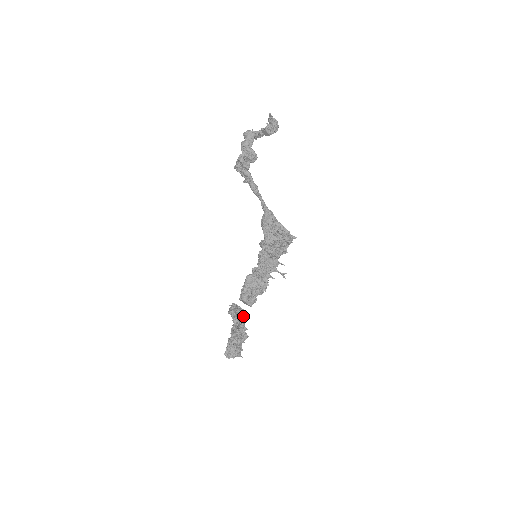
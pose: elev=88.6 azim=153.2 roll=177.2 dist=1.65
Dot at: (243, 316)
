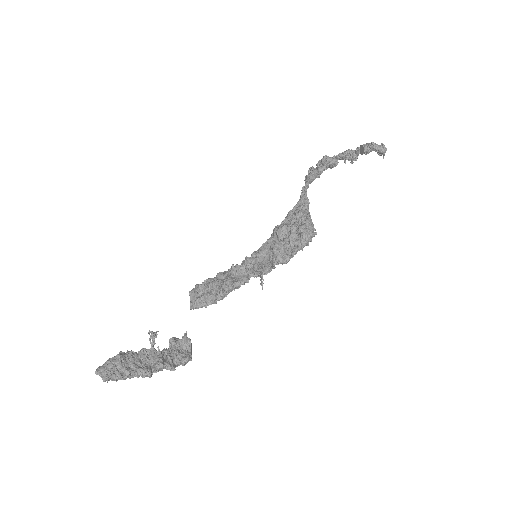
Dot at: (178, 351)
